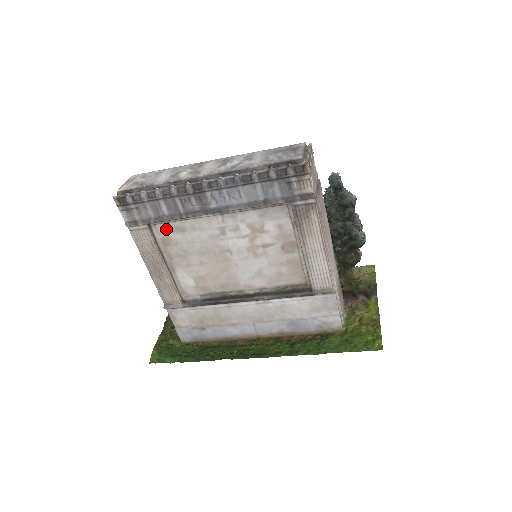
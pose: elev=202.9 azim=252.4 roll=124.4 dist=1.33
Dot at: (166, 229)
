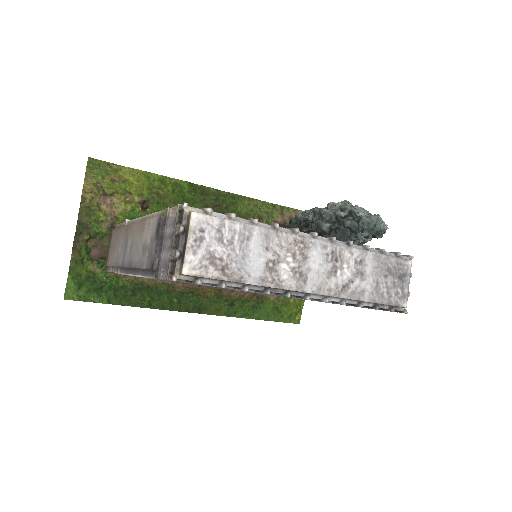
Dot at: occluded
